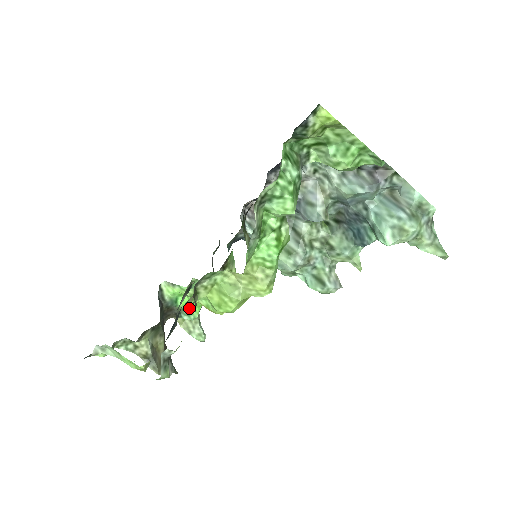
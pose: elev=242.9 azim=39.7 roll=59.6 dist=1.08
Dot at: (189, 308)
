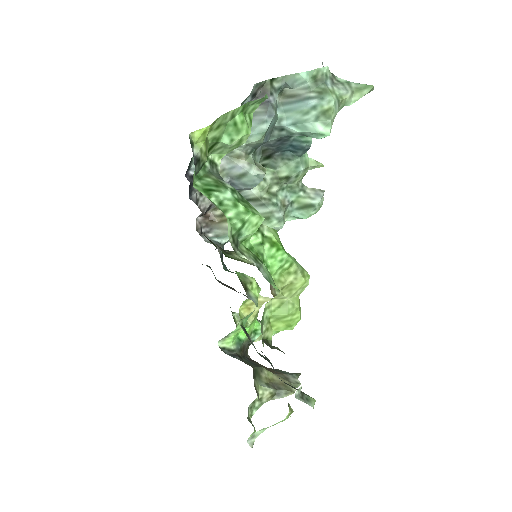
Dot at: (251, 331)
